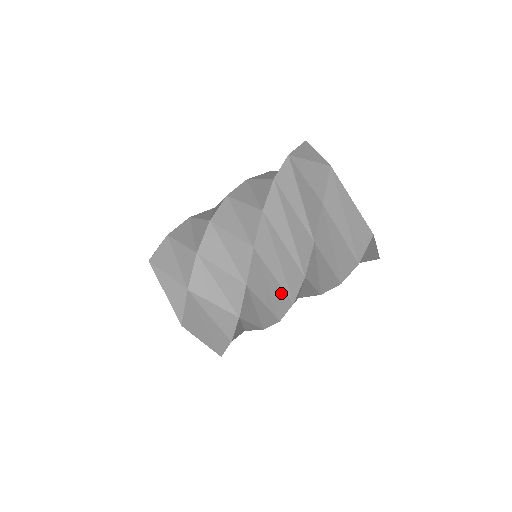
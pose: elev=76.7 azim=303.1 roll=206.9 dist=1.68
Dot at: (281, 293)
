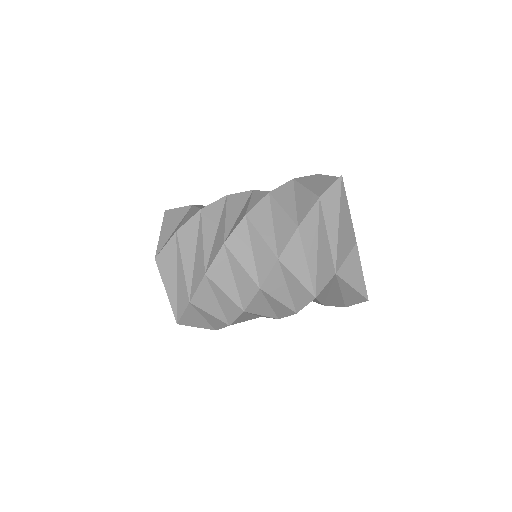
Dot at: occluded
